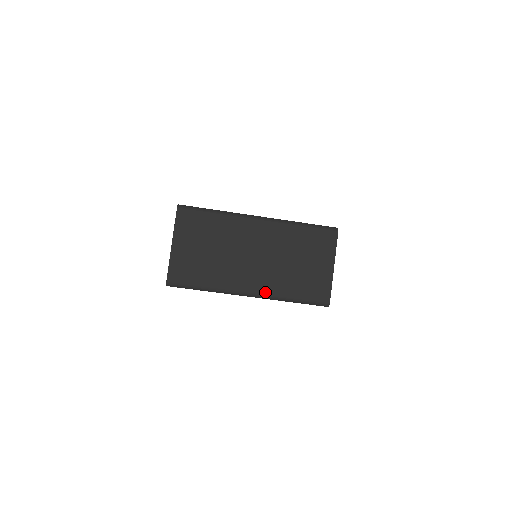
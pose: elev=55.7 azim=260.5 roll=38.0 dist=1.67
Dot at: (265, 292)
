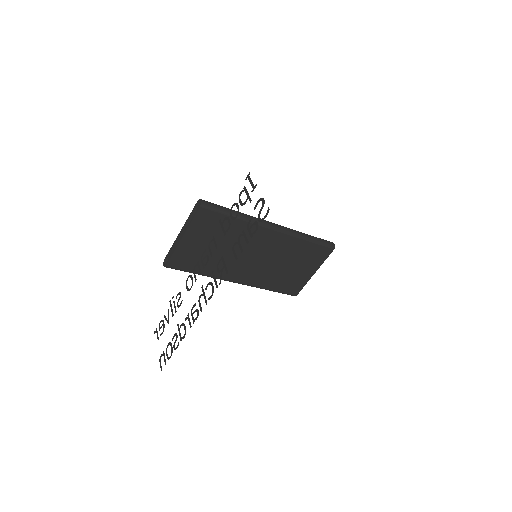
Dot at: (251, 283)
